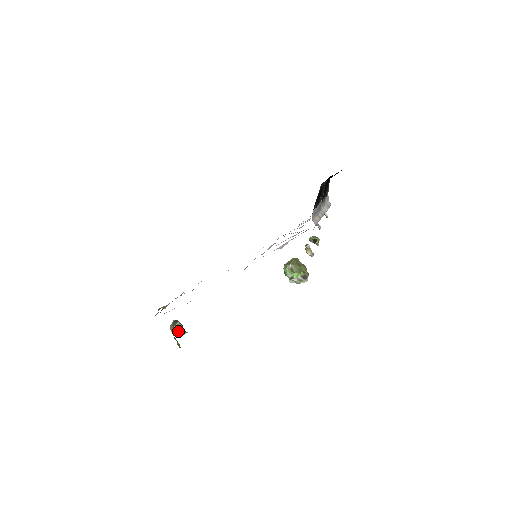
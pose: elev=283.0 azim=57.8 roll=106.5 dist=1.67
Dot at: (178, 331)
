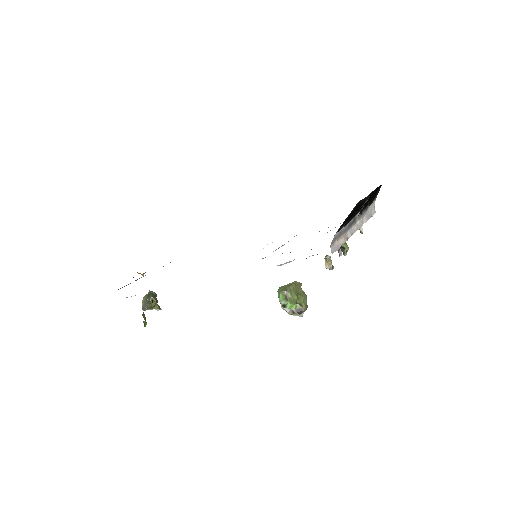
Dot at: (150, 306)
